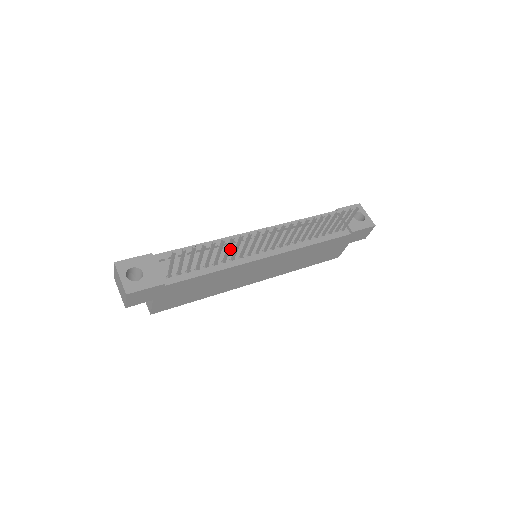
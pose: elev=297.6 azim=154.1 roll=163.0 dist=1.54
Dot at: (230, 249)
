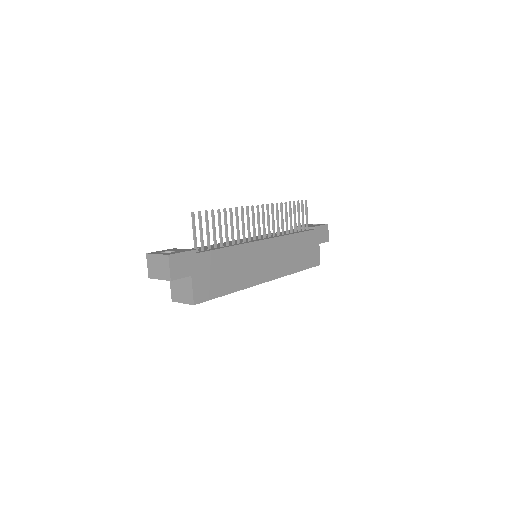
Dot at: occluded
